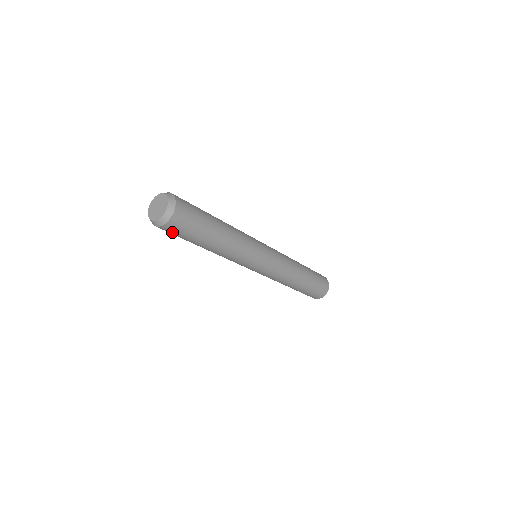
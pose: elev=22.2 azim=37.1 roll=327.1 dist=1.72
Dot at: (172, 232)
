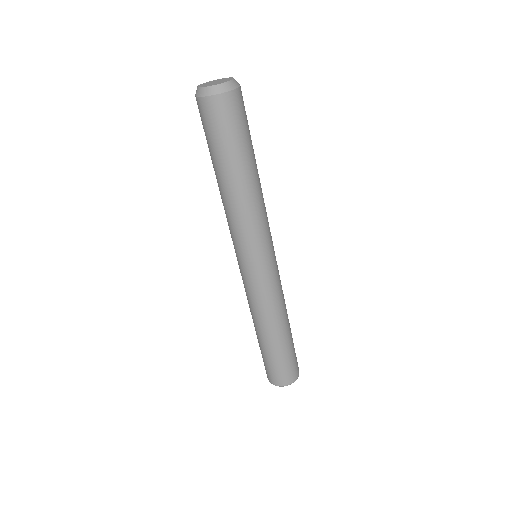
Dot at: (238, 111)
